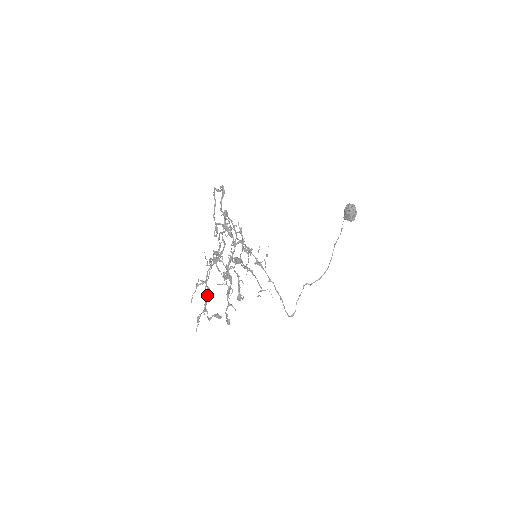
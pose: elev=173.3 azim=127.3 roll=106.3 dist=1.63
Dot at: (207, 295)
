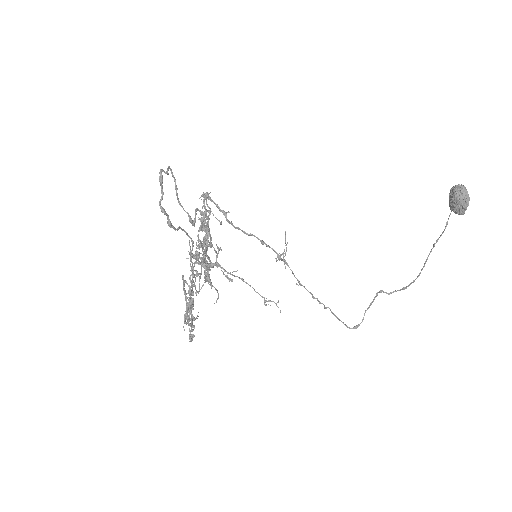
Dot at: (189, 294)
